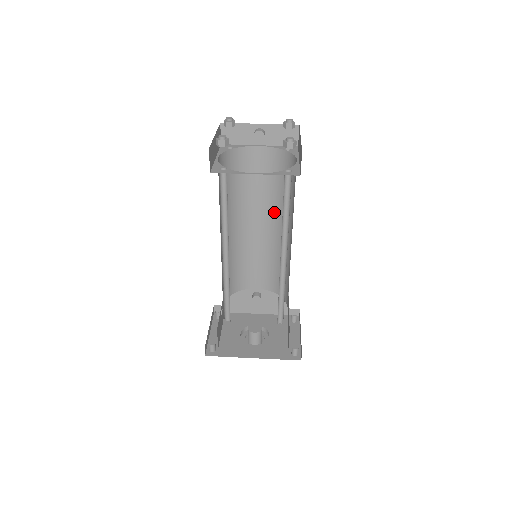
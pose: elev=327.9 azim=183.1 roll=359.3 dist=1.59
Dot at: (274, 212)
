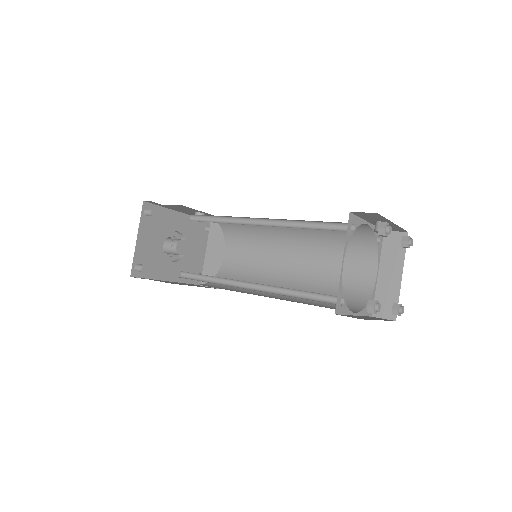
Dot at: (303, 229)
